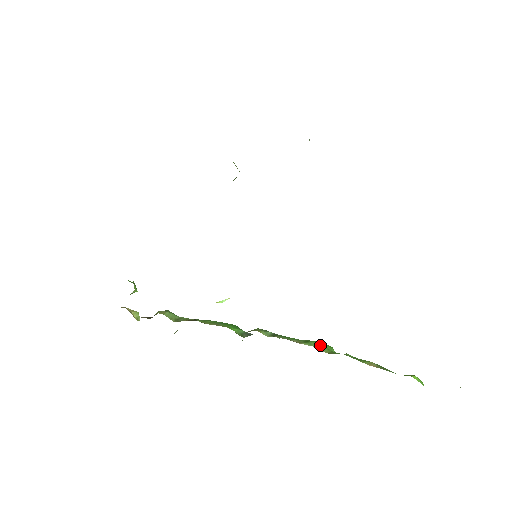
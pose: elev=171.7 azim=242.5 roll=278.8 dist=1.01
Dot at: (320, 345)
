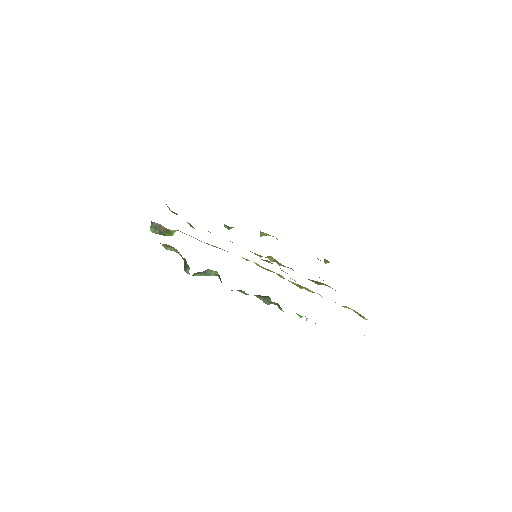
Dot at: occluded
